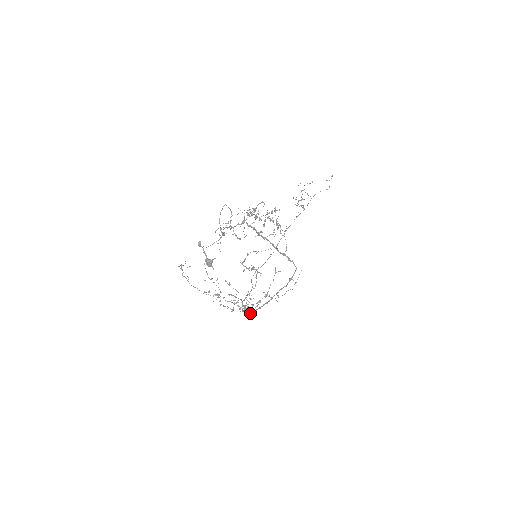
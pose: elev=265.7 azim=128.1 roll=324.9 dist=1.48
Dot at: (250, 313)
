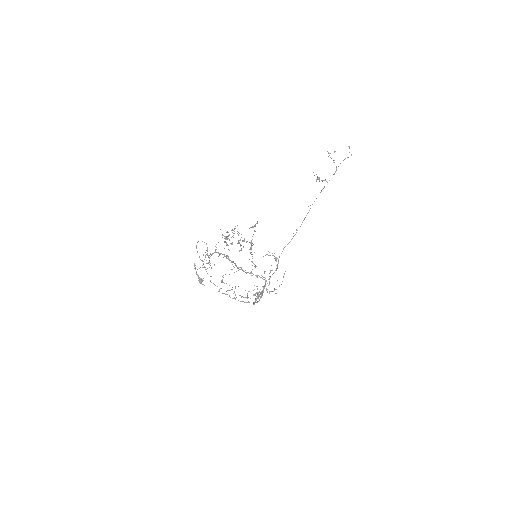
Dot at: (257, 302)
